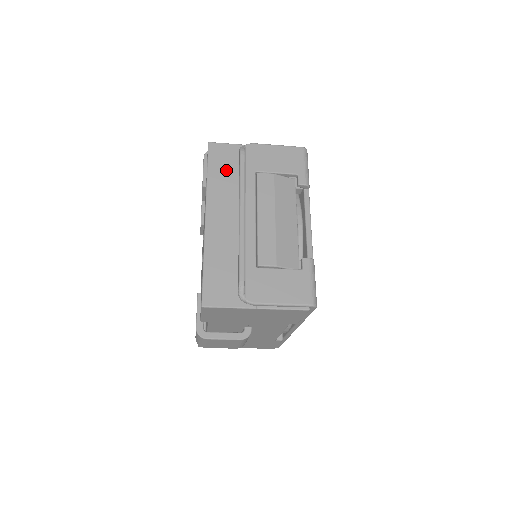
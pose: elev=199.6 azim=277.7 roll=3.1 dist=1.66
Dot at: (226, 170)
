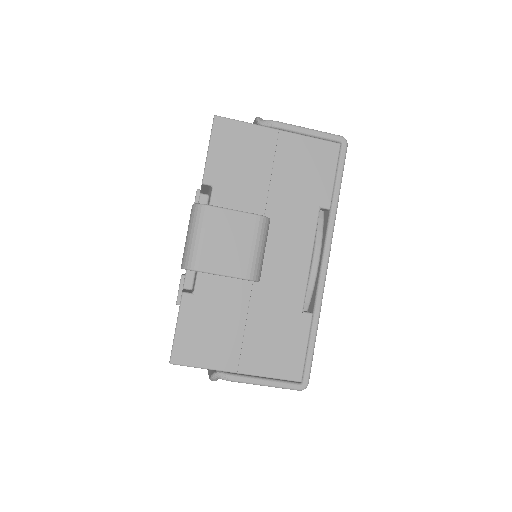
Dot at: occluded
